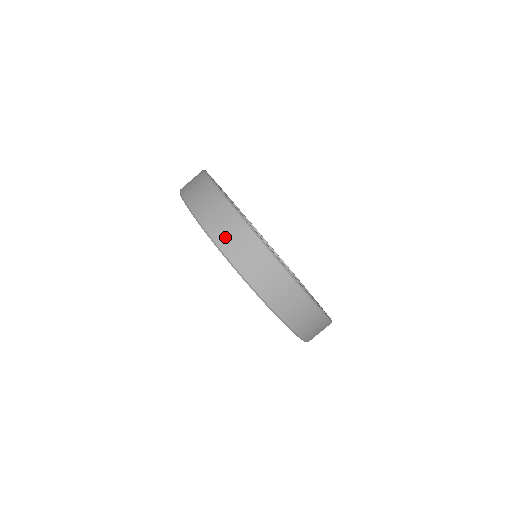
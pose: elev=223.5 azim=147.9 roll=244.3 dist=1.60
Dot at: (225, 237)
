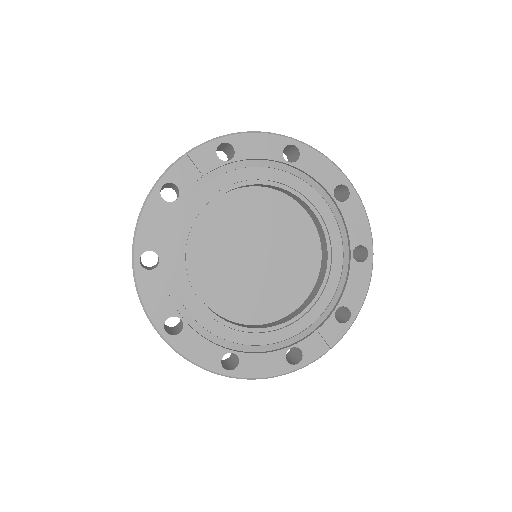
Dot at: occluded
